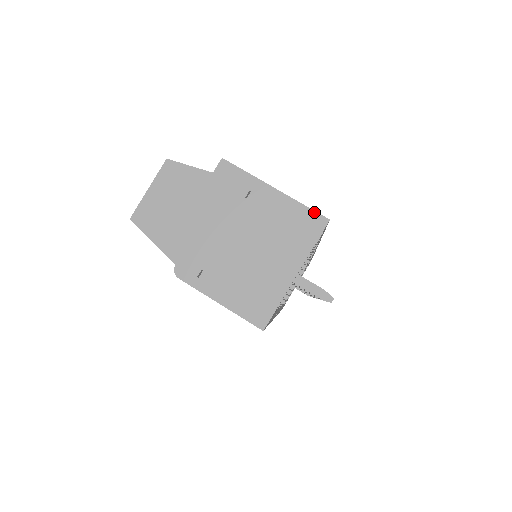
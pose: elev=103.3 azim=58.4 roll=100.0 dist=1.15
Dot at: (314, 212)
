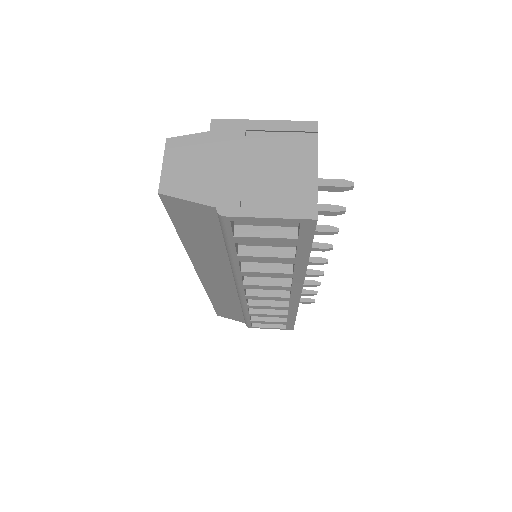
Dot at: (303, 122)
